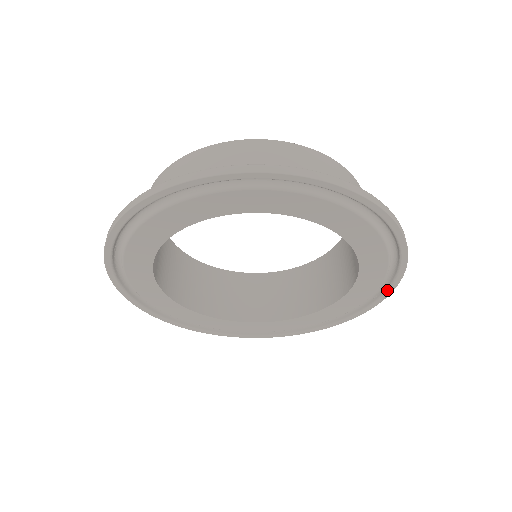
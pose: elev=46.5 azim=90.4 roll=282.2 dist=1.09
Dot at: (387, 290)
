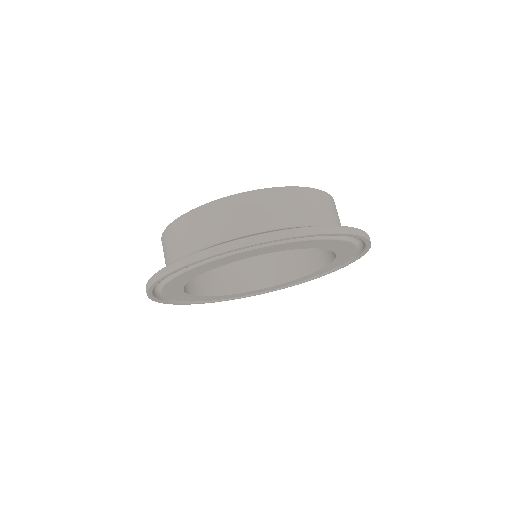
Dot at: (362, 253)
